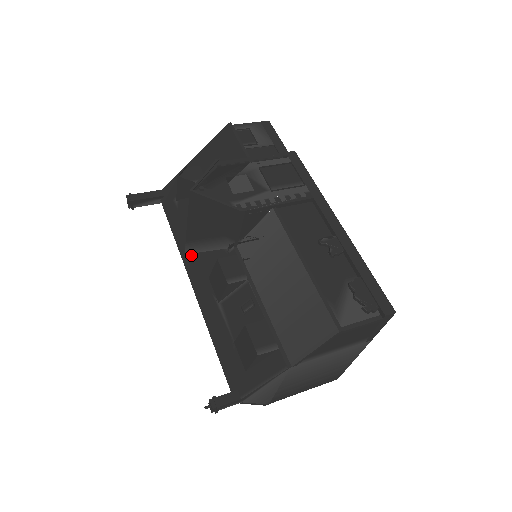
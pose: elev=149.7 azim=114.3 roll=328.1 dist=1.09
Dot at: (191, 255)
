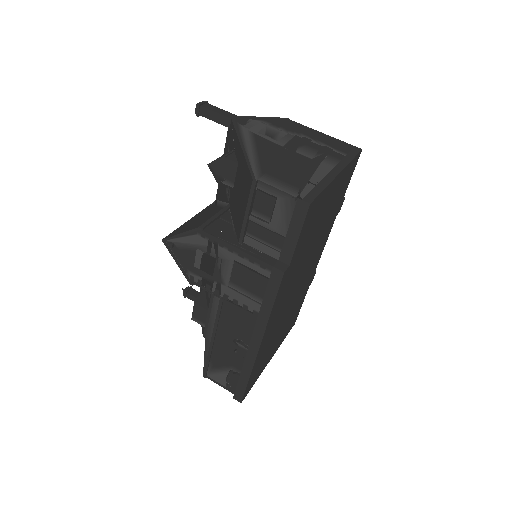
Dot at: occluded
